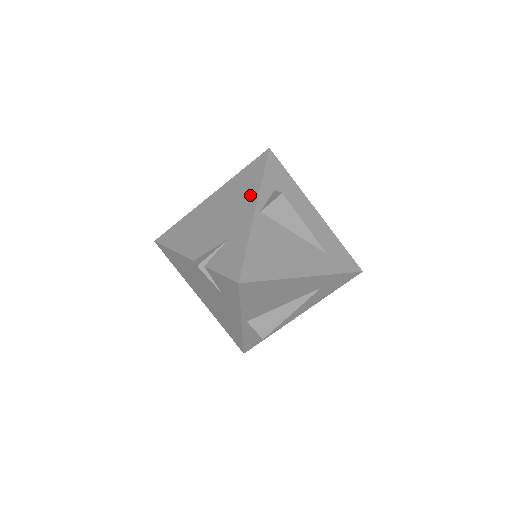
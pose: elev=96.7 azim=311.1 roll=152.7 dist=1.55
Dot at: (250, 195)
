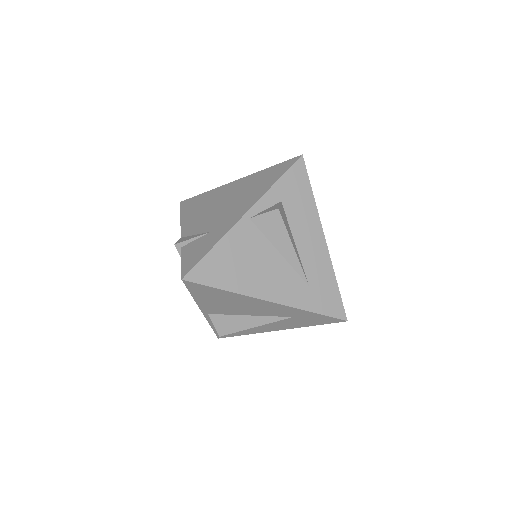
Dot at: (253, 197)
